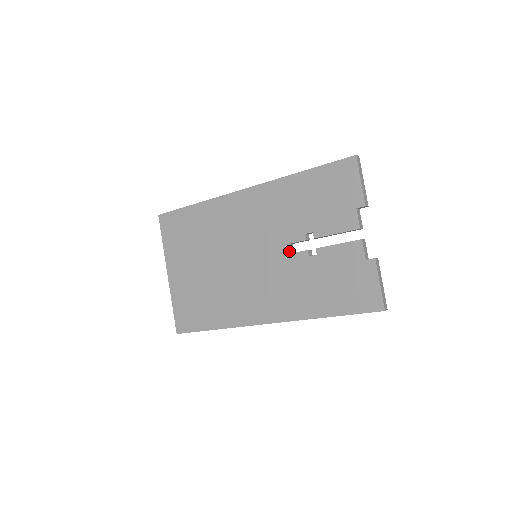
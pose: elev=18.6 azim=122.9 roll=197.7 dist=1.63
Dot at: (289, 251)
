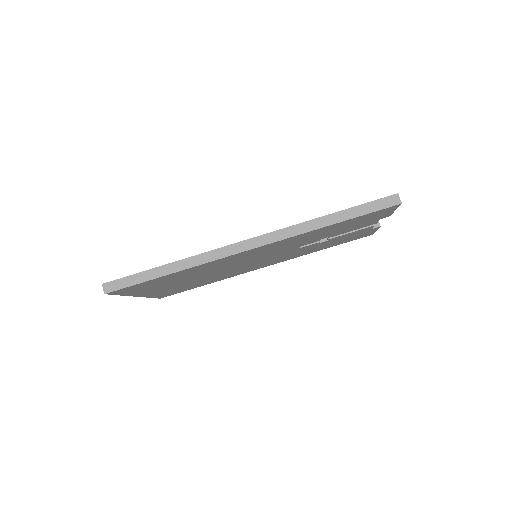
Dot at: occluded
